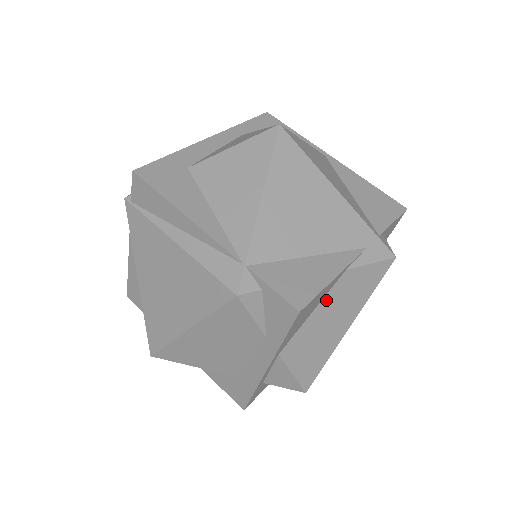
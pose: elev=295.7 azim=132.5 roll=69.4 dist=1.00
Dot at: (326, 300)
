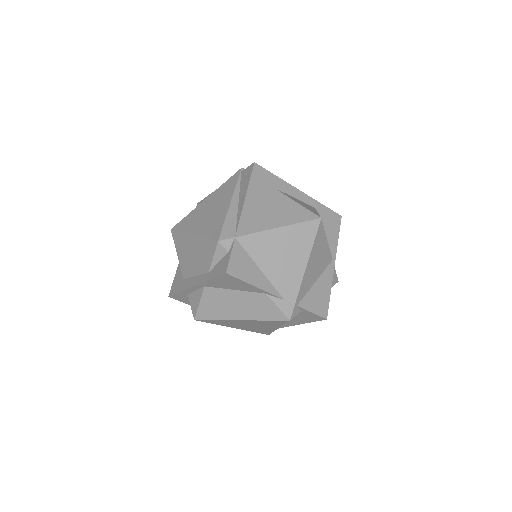
Dot at: (245, 294)
